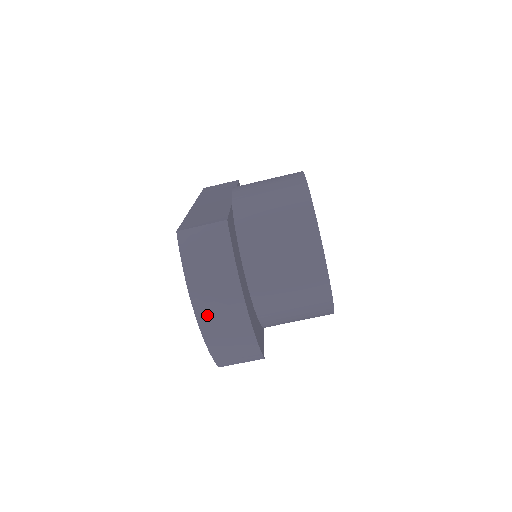
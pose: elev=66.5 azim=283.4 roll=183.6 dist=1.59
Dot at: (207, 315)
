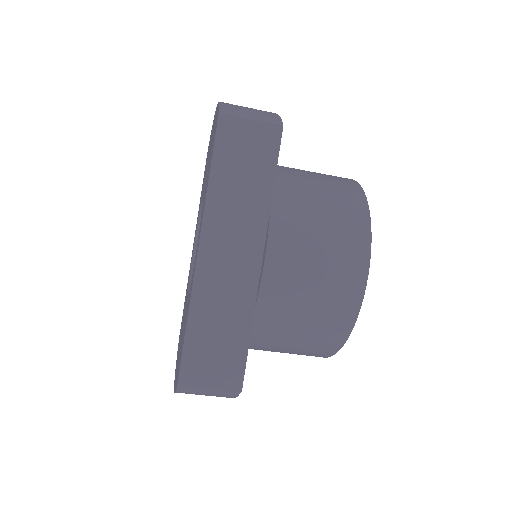
Dot at: occluded
